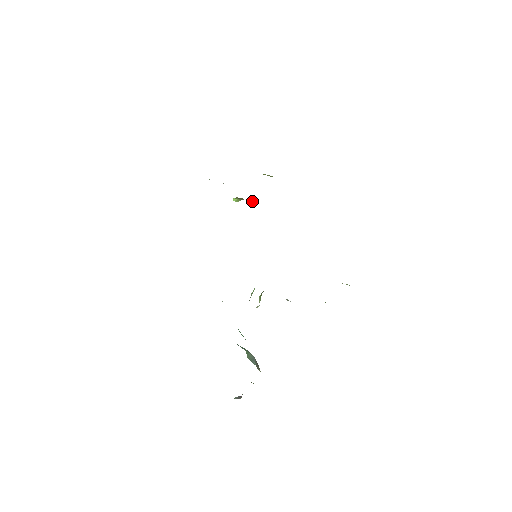
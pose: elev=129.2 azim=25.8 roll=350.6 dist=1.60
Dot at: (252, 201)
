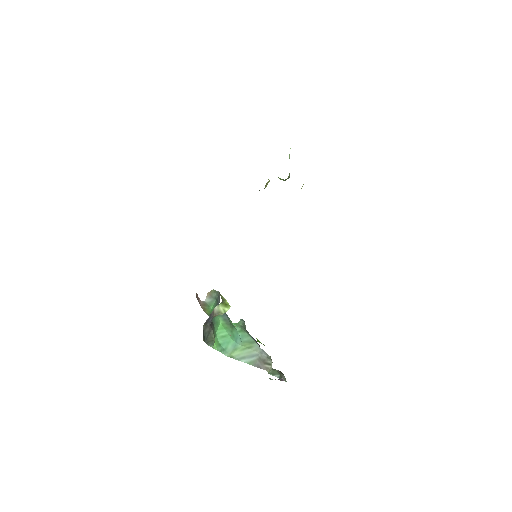
Dot at: occluded
